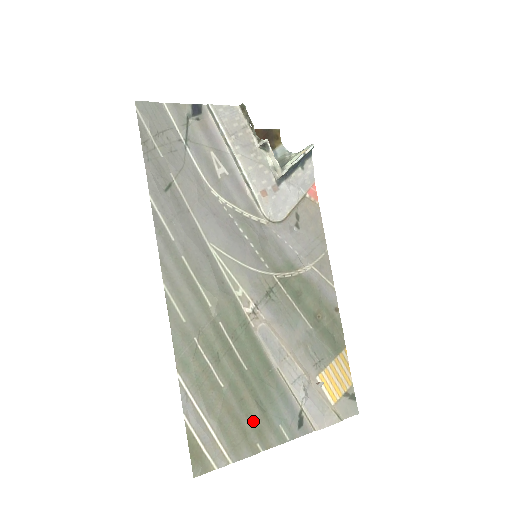
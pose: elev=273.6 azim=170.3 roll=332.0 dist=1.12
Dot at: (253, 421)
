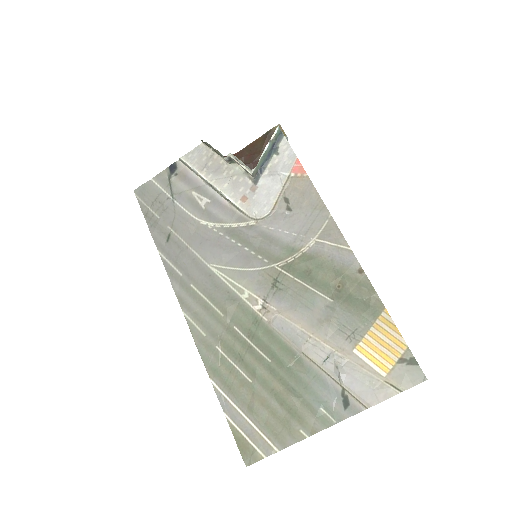
Dot at: (290, 409)
